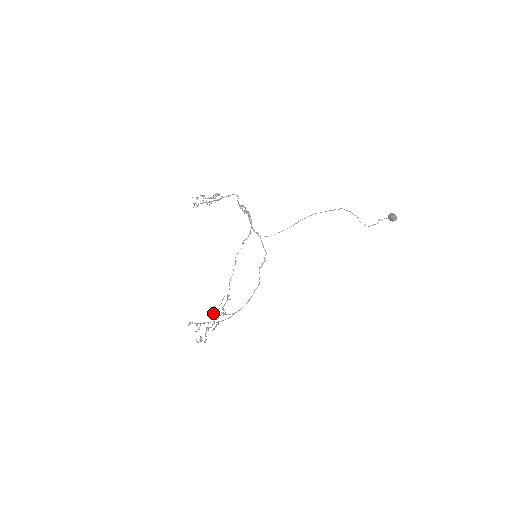
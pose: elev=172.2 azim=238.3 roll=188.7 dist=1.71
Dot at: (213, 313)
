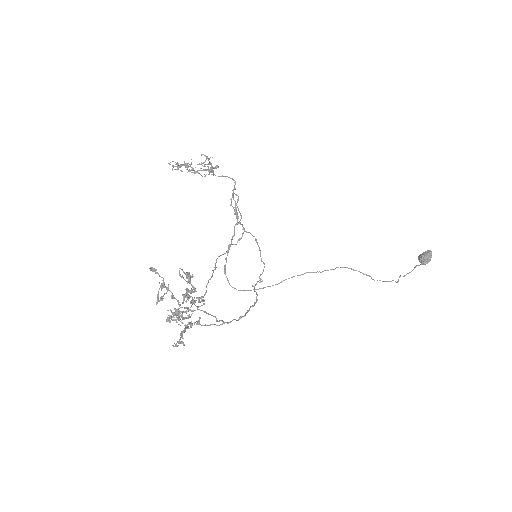
Dot at: (175, 313)
